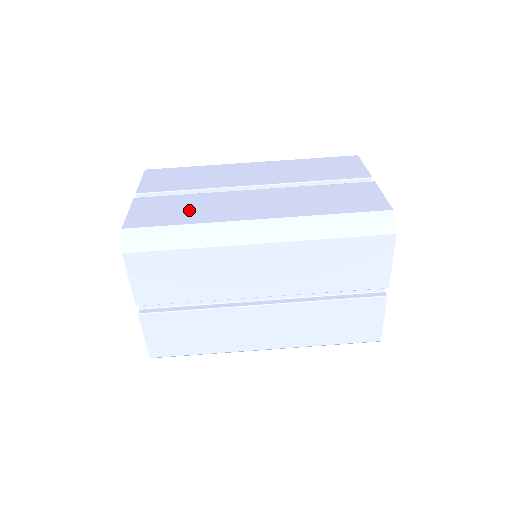
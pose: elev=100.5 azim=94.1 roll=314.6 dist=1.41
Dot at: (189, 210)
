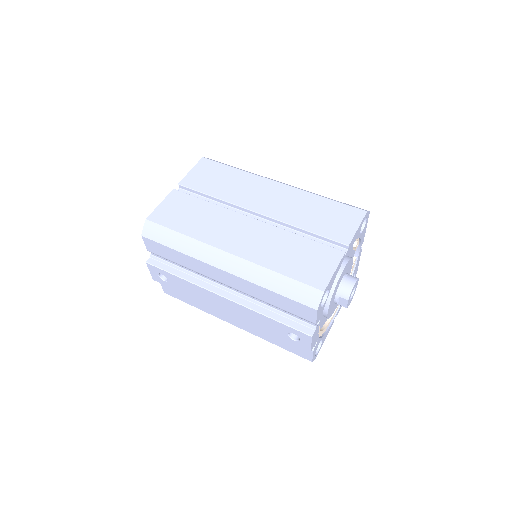
Dot at: occluded
